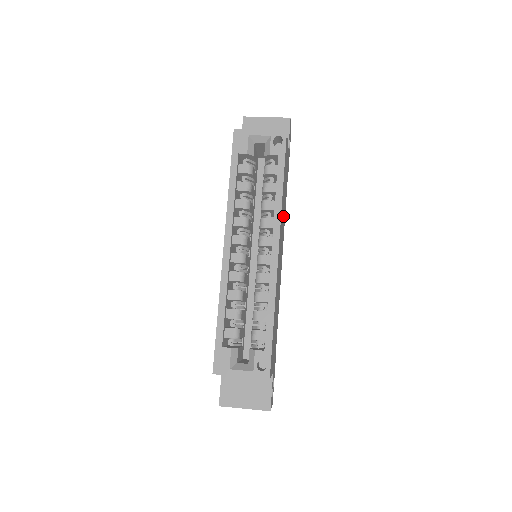
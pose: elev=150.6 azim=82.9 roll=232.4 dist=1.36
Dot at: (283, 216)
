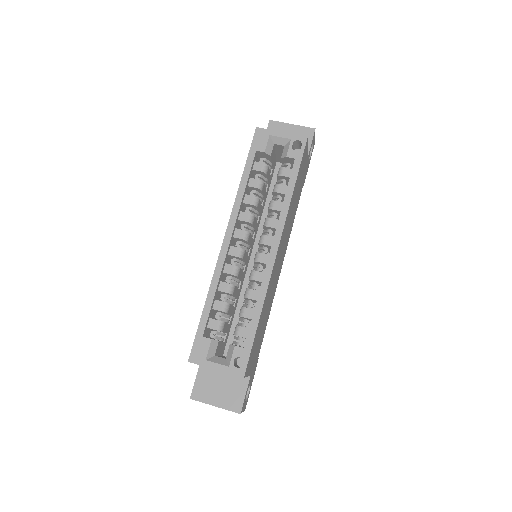
Dot at: (290, 221)
